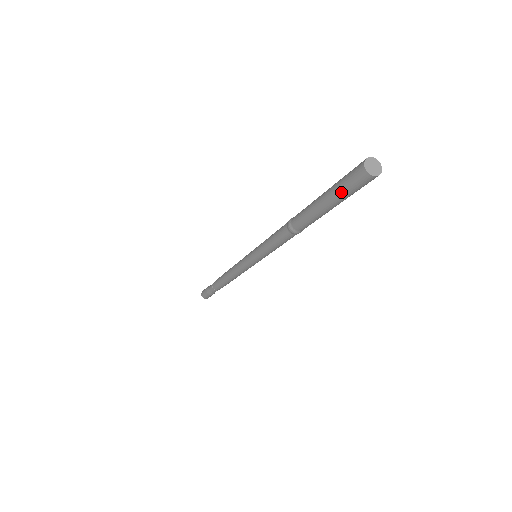
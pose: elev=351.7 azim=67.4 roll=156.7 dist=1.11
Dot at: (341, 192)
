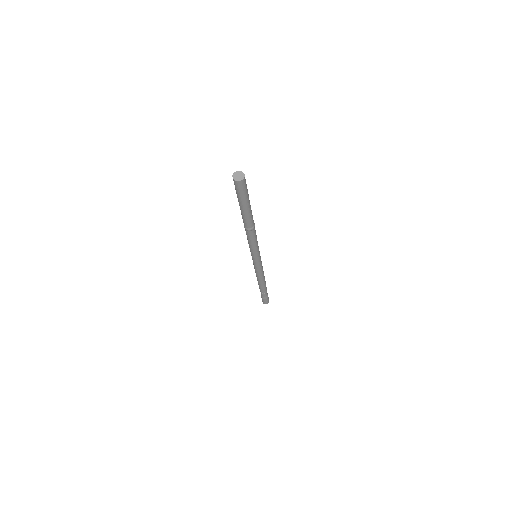
Dot at: (236, 193)
